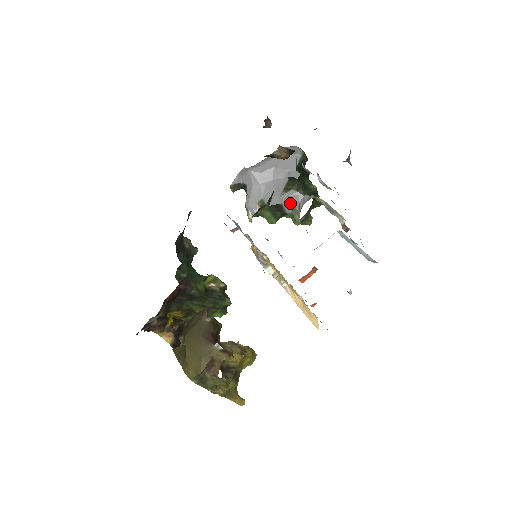
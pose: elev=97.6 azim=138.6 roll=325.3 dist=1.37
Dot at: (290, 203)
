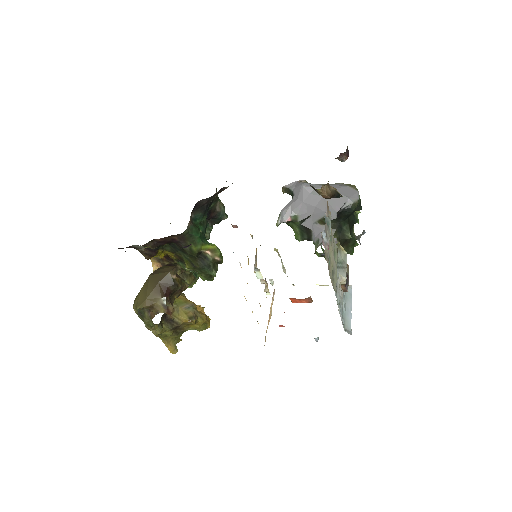
Dot at: (318, 234)
